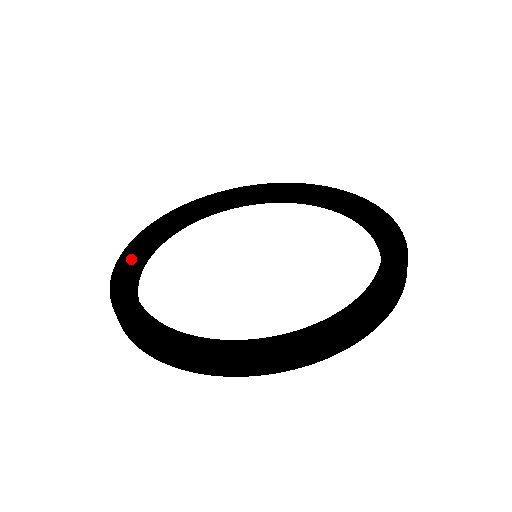
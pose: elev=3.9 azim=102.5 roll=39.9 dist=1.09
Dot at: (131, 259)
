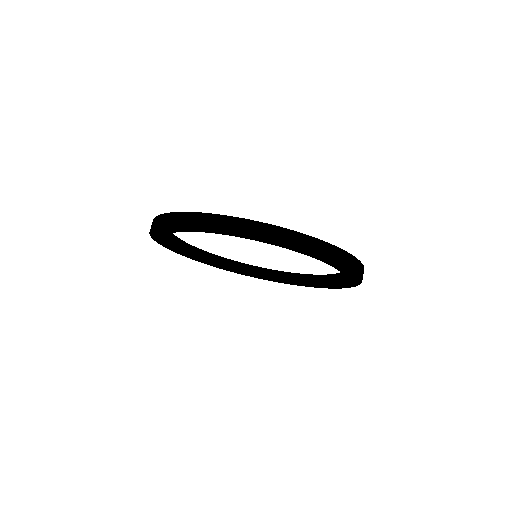
Dot at: occluded
